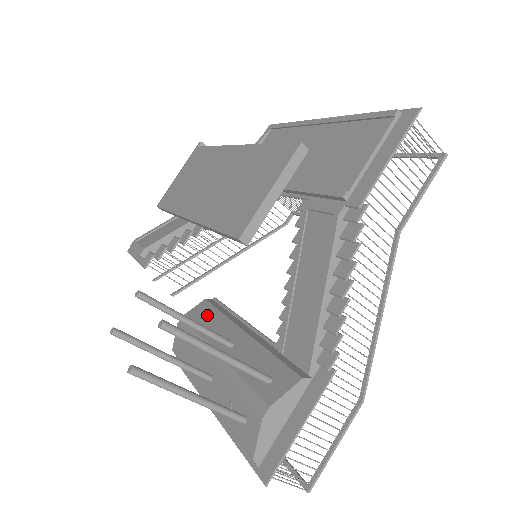
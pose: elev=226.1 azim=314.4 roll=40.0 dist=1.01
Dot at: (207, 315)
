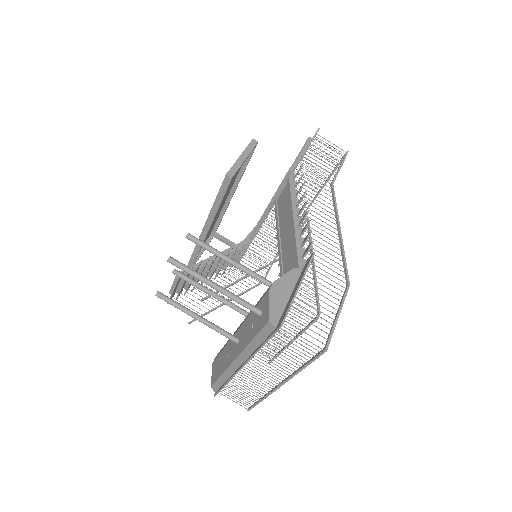
Dot at: occluded
